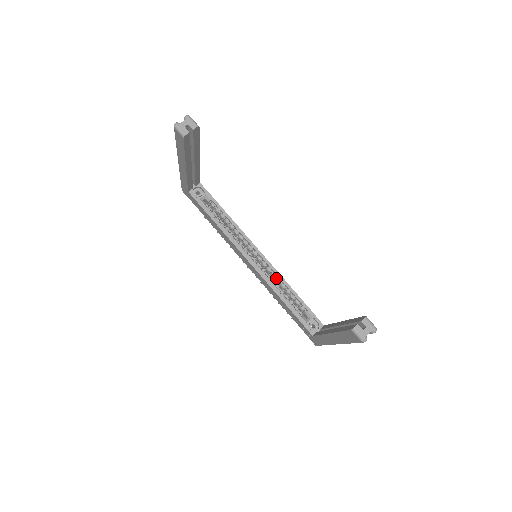
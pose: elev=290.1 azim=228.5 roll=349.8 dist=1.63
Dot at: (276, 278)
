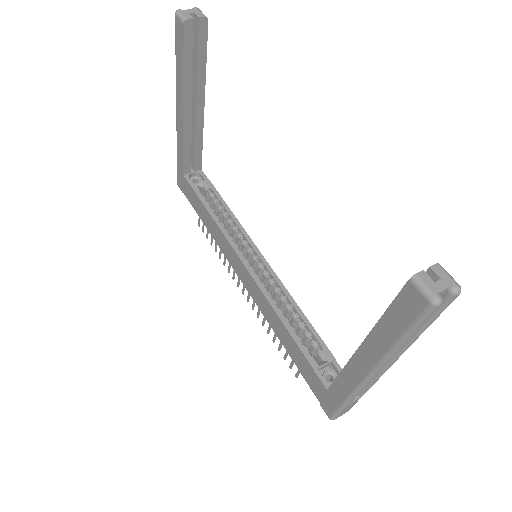
Dot at: (280, 295)
